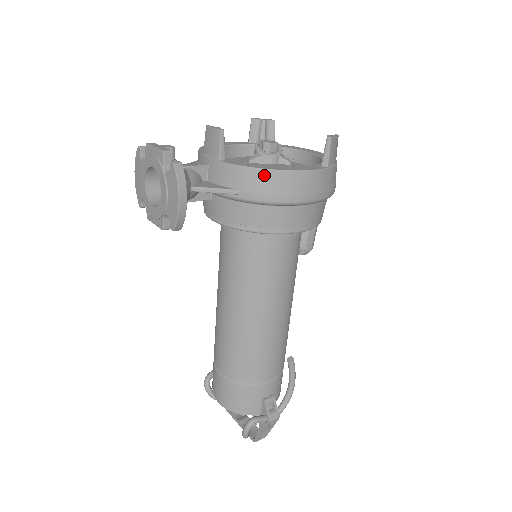
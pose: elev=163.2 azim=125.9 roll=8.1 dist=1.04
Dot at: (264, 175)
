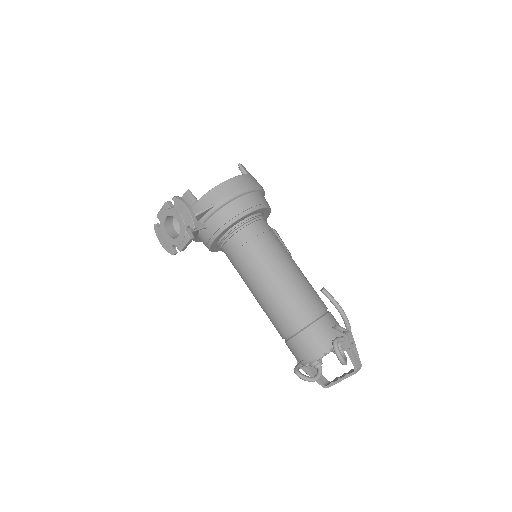
Dot at: (220, 187)
